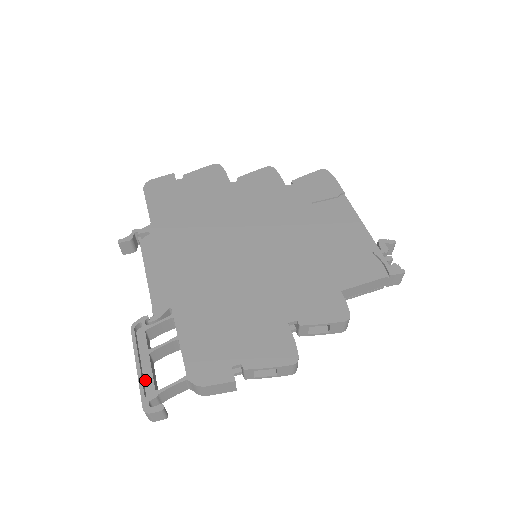
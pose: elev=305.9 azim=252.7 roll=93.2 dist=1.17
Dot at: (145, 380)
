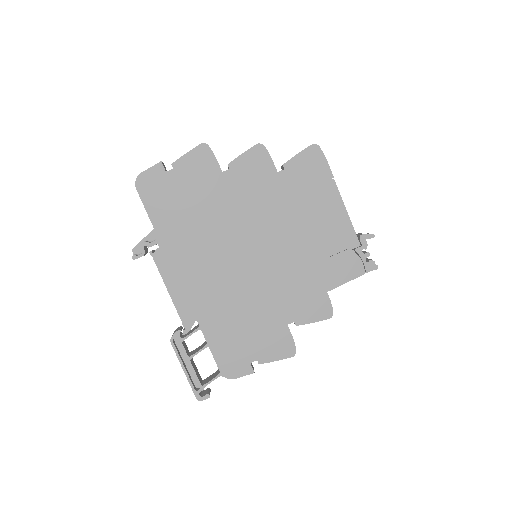
Dot at: (191, 375)
